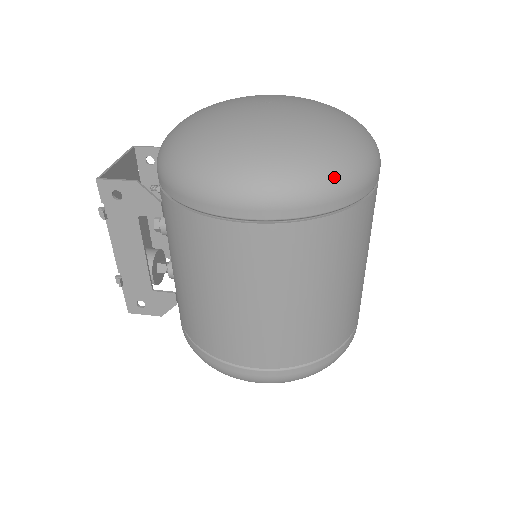
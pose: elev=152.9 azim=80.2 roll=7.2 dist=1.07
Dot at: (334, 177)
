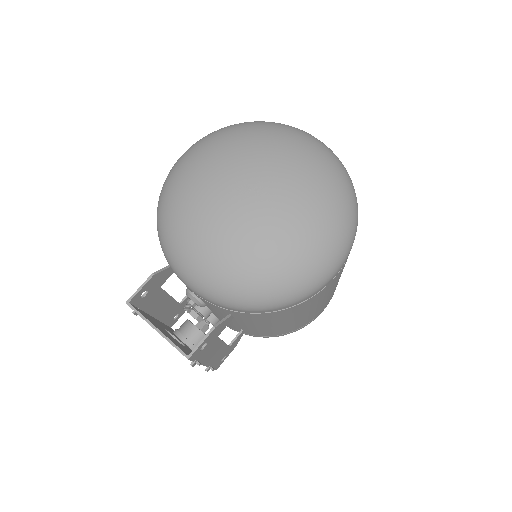
Dot at: (354, 202)
